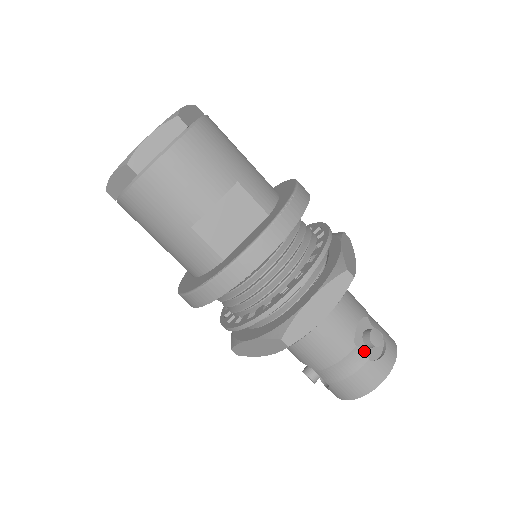
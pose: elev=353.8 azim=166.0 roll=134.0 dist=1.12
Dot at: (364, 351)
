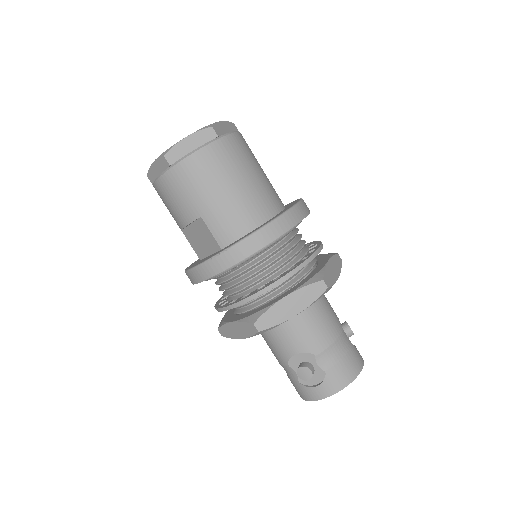
Dot at: (296, 373)
